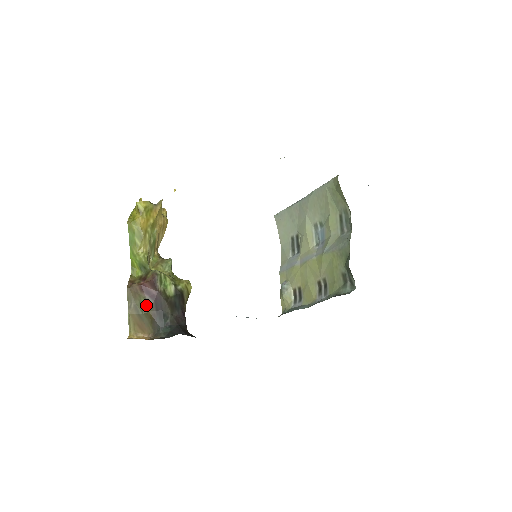
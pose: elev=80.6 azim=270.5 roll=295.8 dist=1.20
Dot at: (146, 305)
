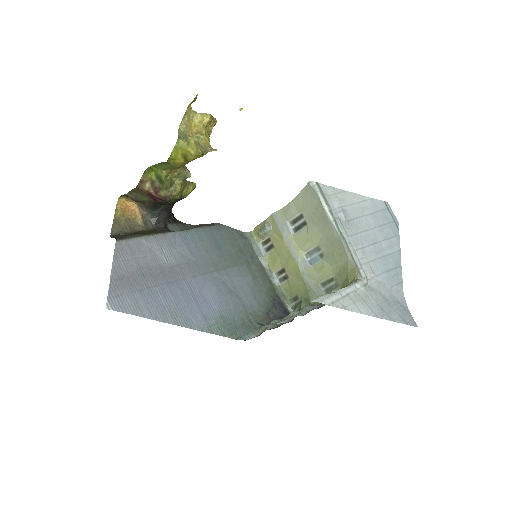
Dot at: (147, 200)
